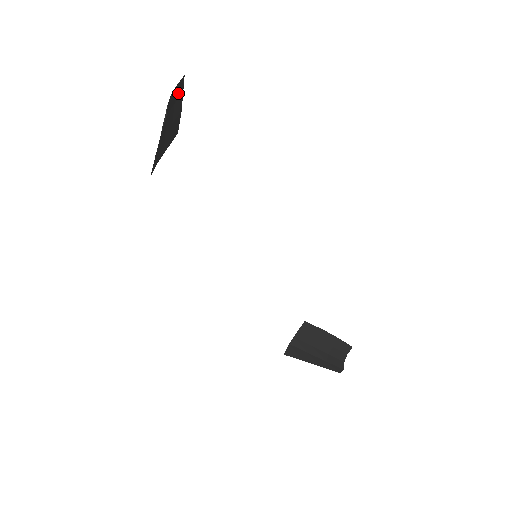
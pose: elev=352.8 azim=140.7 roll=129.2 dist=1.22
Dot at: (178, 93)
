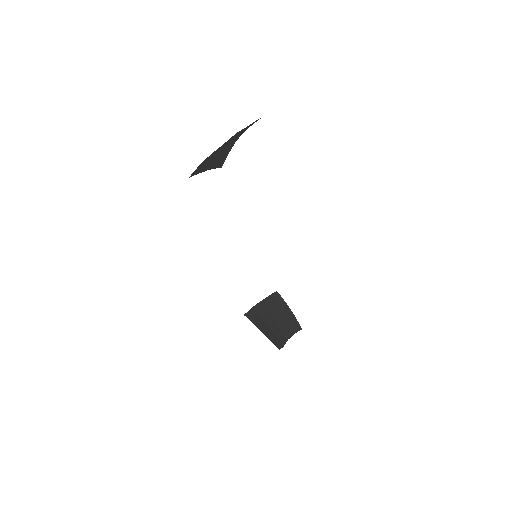
Dot at: (248, 126)
